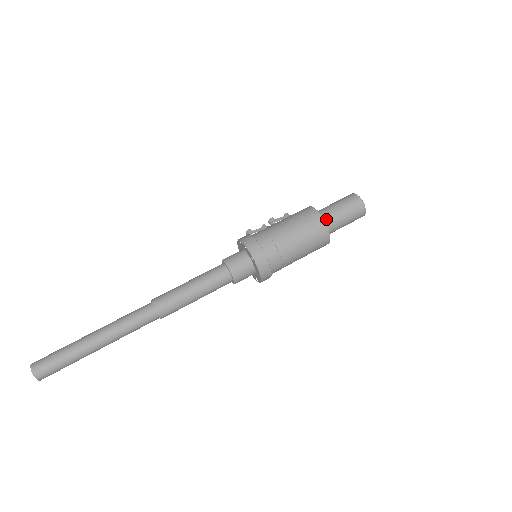
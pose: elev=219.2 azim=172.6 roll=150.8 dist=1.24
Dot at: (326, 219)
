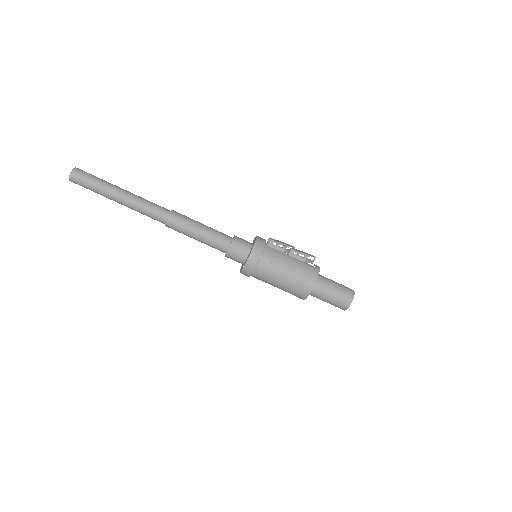
Dot at: (314, 293)
